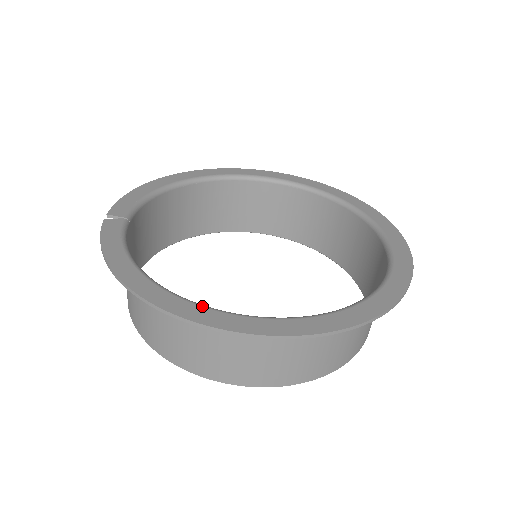
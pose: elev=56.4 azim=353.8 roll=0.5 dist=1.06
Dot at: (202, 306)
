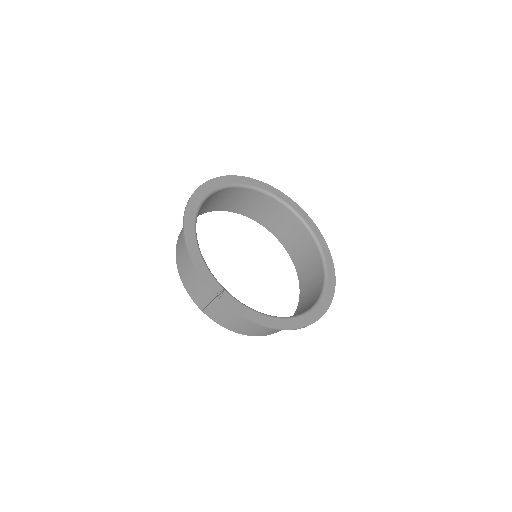
Dot at: (306, 314)
